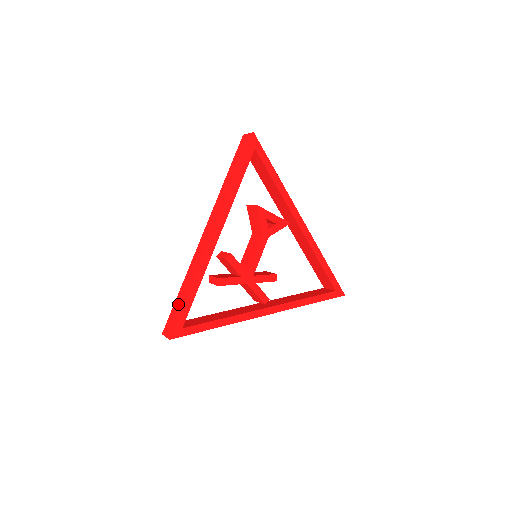
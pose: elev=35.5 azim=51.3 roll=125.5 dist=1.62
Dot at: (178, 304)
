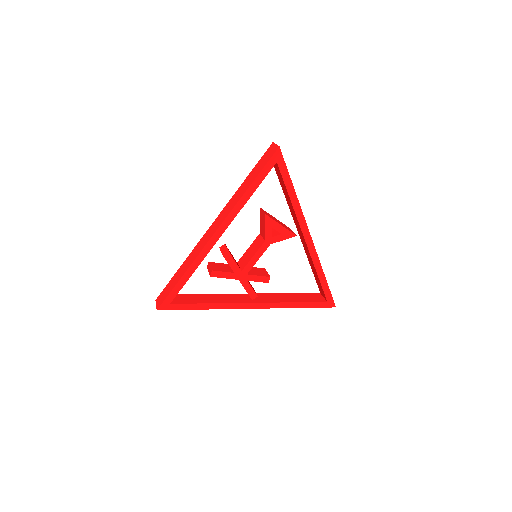
Dot at: (173, 282)
